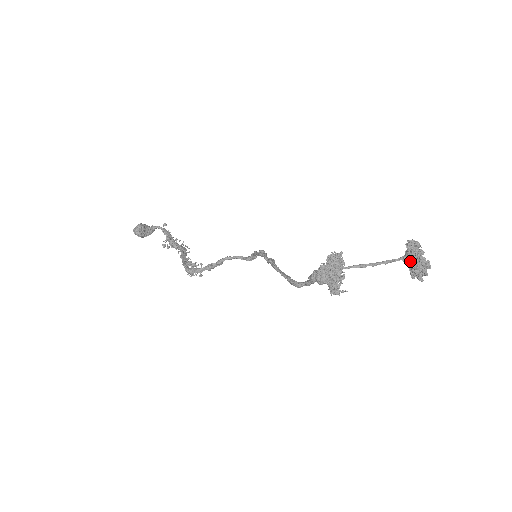
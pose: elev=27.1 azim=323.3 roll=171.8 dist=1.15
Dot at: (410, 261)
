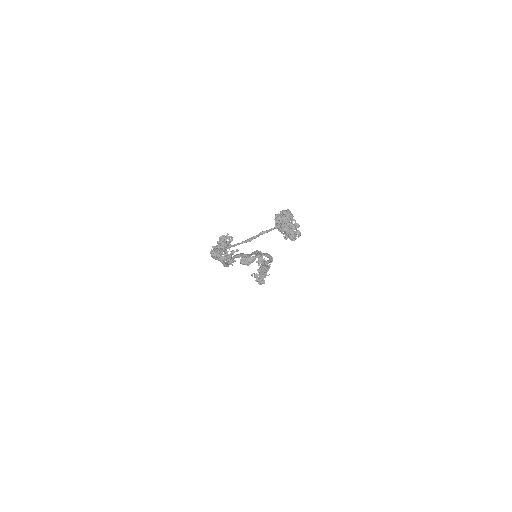
Dot at: (279, 227)
